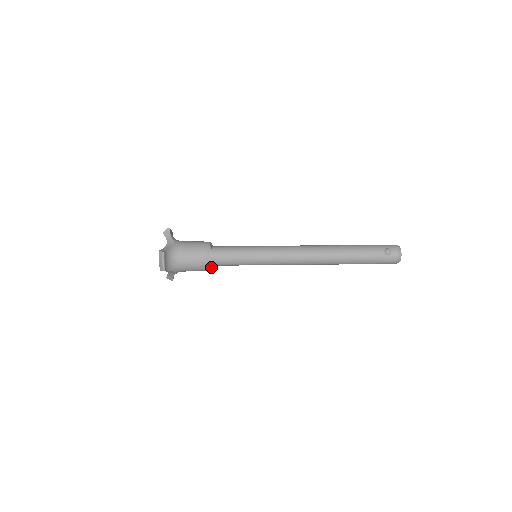
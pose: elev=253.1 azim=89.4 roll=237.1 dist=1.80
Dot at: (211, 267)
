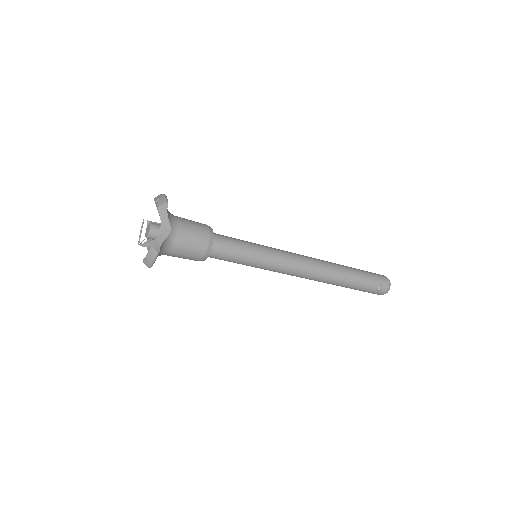
Dot at: occluded
